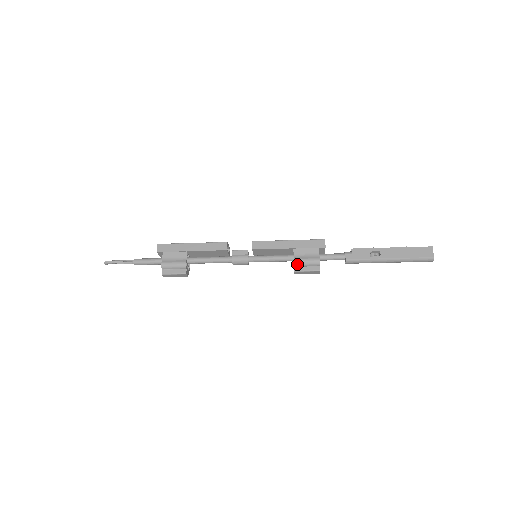
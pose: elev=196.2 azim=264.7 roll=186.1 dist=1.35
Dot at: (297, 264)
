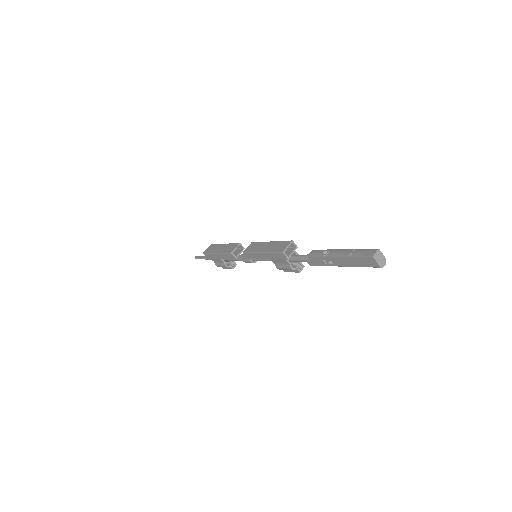
Dot at: (281, 269)
